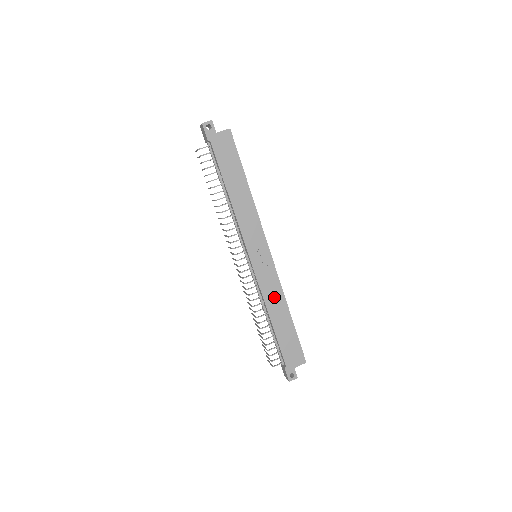
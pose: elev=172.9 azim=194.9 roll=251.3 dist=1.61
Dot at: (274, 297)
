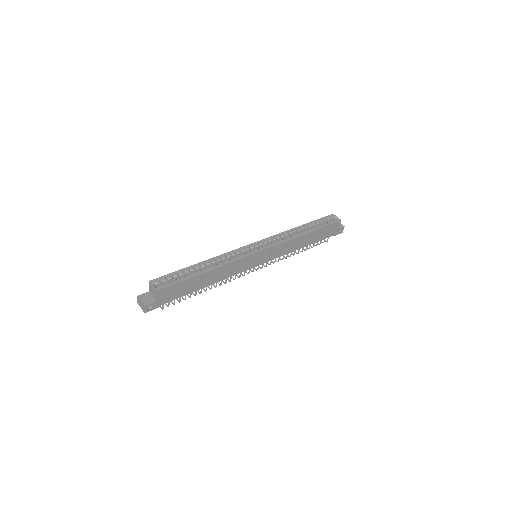
Dot at: (291, 246)
